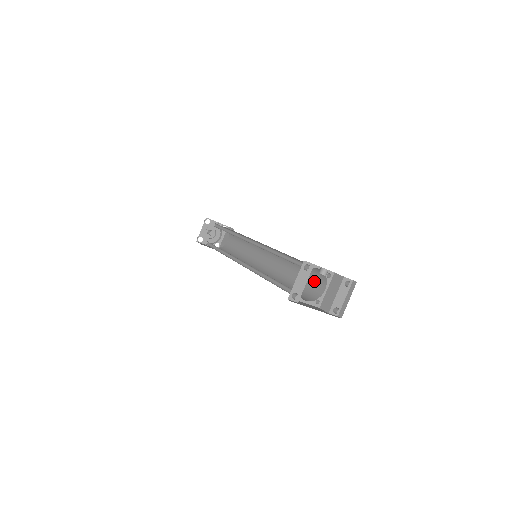
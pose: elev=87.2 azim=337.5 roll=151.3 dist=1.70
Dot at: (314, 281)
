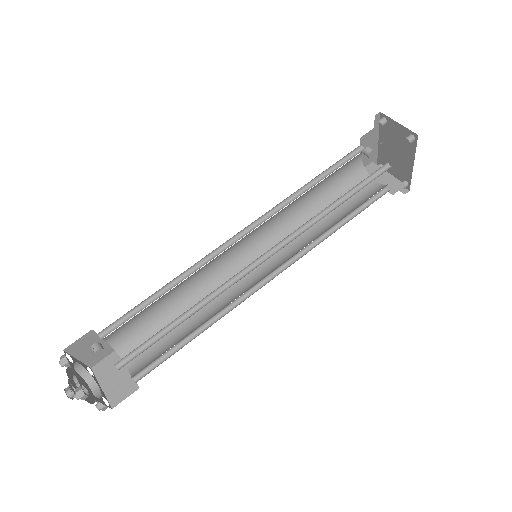
Dot at: occluded
